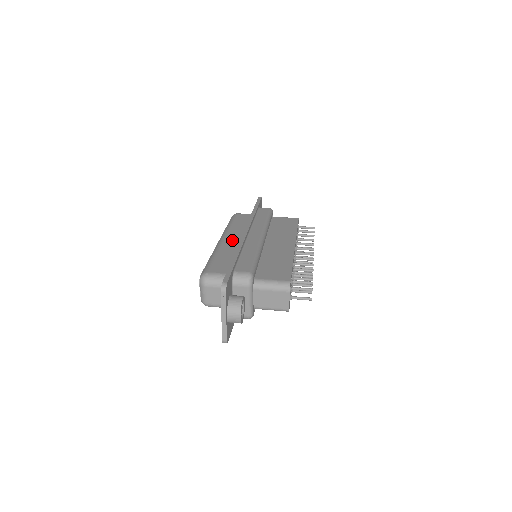
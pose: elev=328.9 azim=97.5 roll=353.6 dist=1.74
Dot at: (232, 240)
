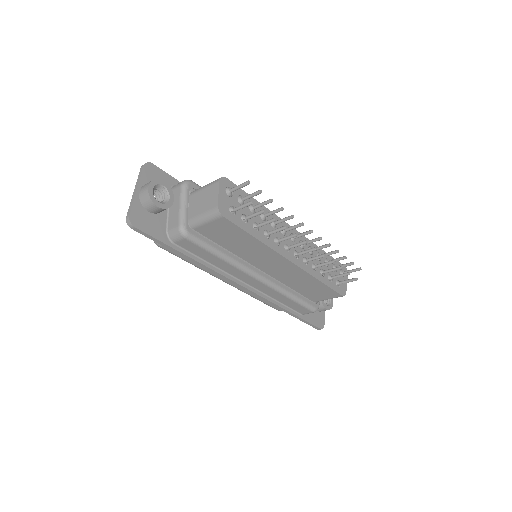
Dot at: occluded
